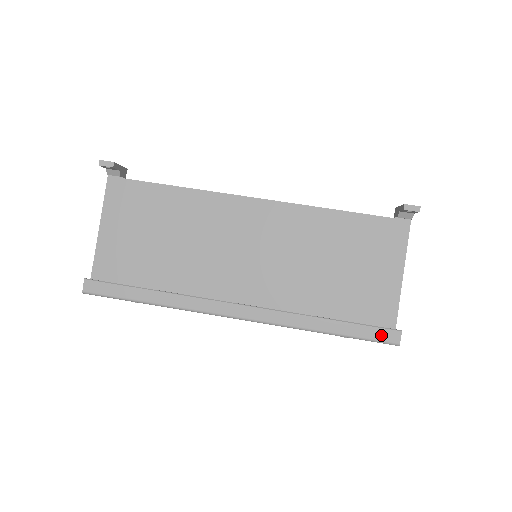
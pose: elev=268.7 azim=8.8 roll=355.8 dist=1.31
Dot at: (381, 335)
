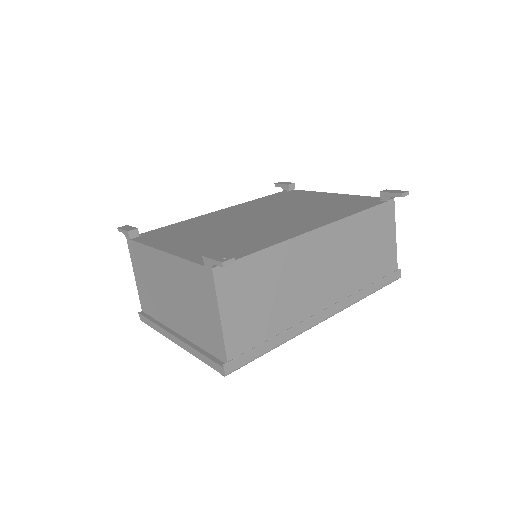
Dot at: (393, 278)
